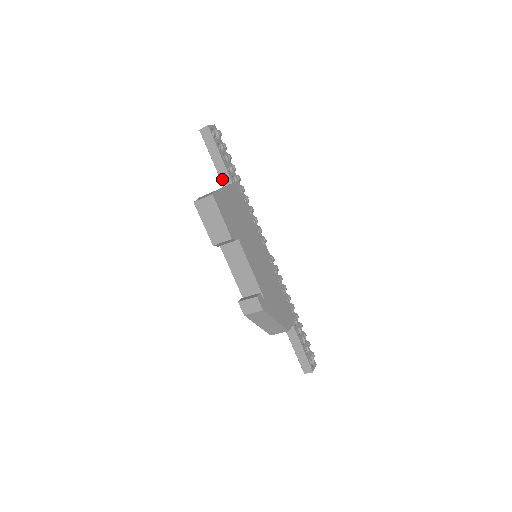
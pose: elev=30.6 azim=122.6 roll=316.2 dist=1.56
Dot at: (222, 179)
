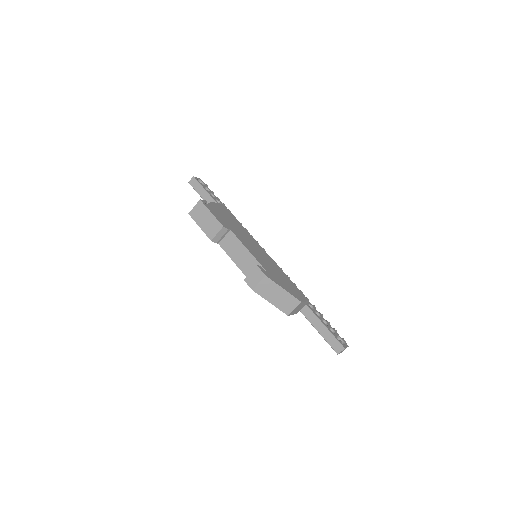
Dot at: occluded
